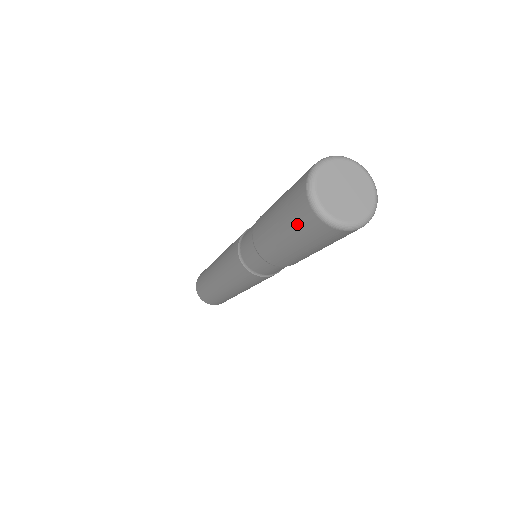
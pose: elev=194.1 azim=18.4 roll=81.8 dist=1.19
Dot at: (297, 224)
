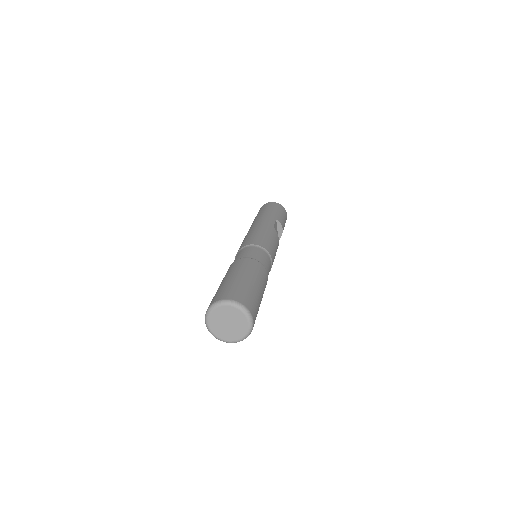
Dot at: occluded
